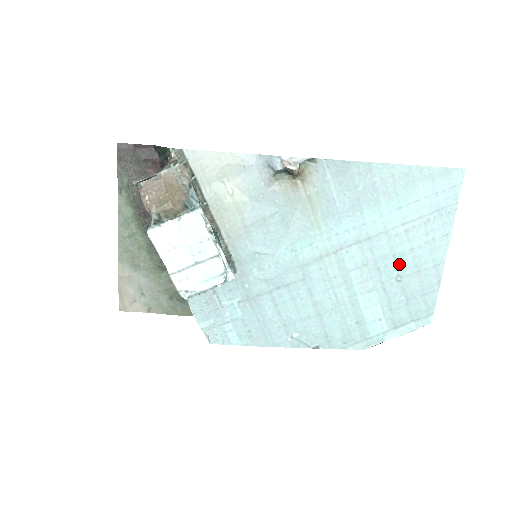
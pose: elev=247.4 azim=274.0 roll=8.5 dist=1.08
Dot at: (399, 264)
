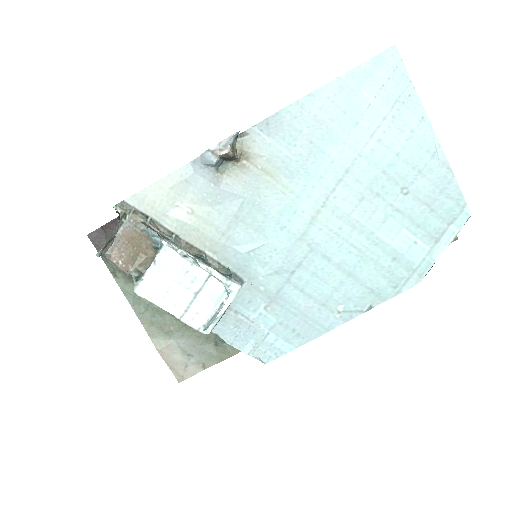
Dot at: (395, 177)
